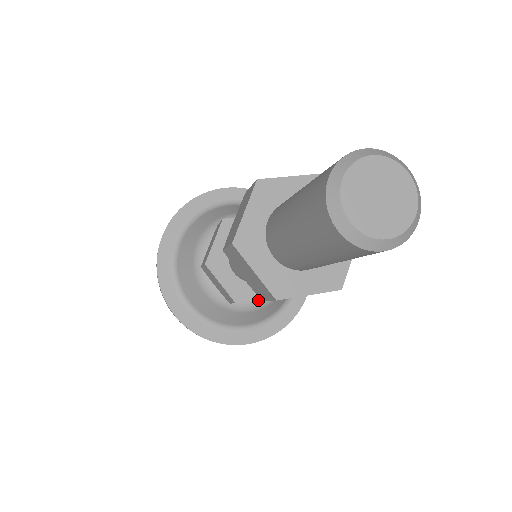
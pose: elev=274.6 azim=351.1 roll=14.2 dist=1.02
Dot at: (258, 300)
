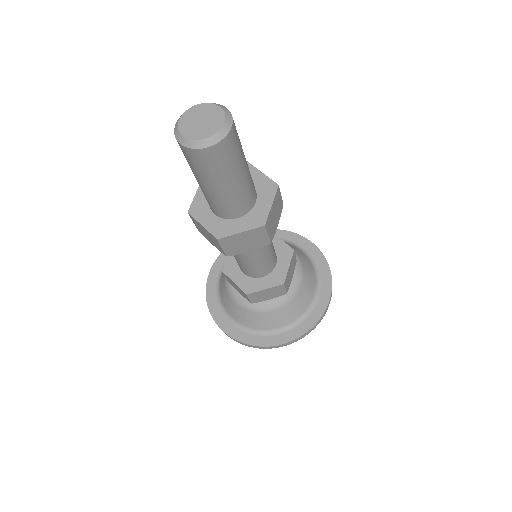
Dot at: (243, 298)
